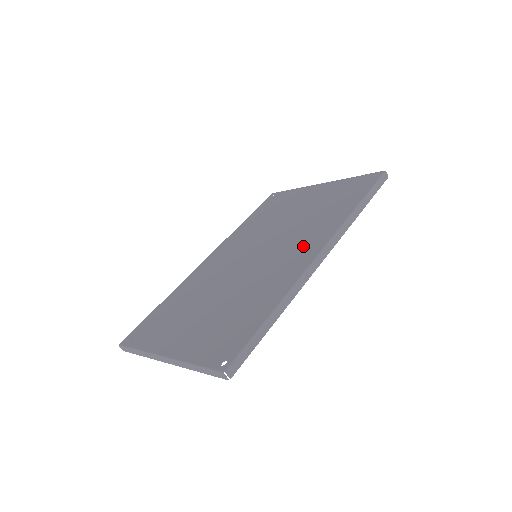
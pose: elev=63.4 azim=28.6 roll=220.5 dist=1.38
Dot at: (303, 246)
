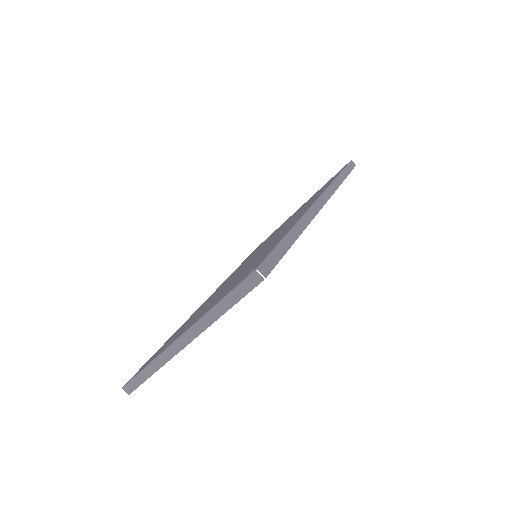
Dot at: (300, 213)
